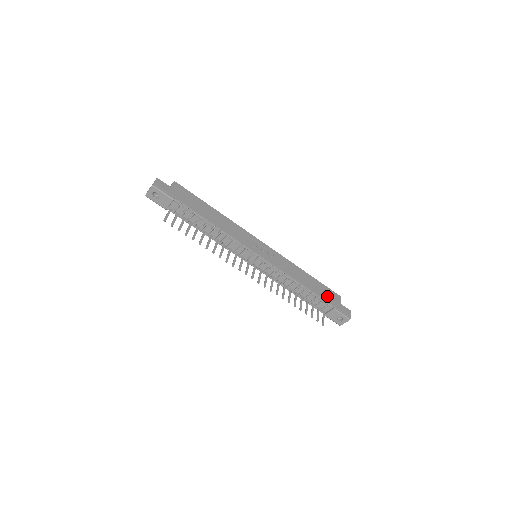
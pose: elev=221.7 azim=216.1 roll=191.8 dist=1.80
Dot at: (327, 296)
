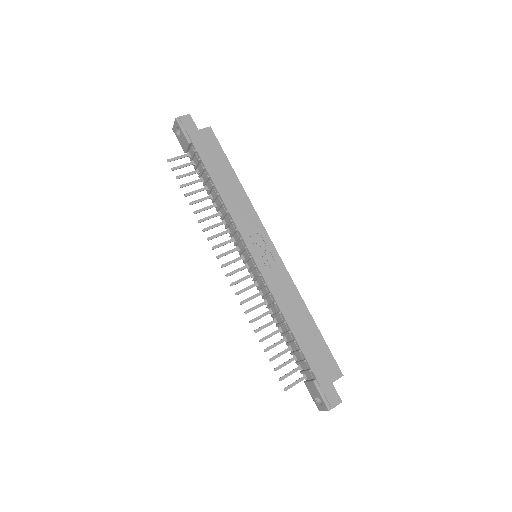
Dot at: (317, 359)
